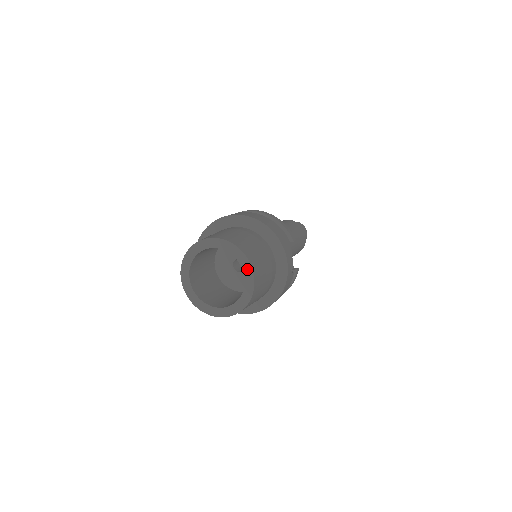
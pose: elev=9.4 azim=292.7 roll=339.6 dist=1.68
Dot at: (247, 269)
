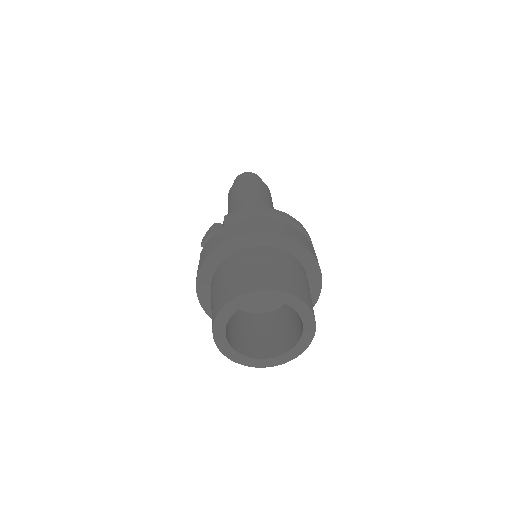
Dot at: (309, 326)
